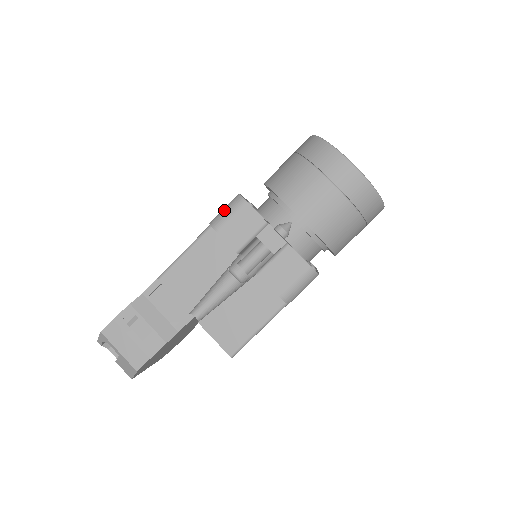
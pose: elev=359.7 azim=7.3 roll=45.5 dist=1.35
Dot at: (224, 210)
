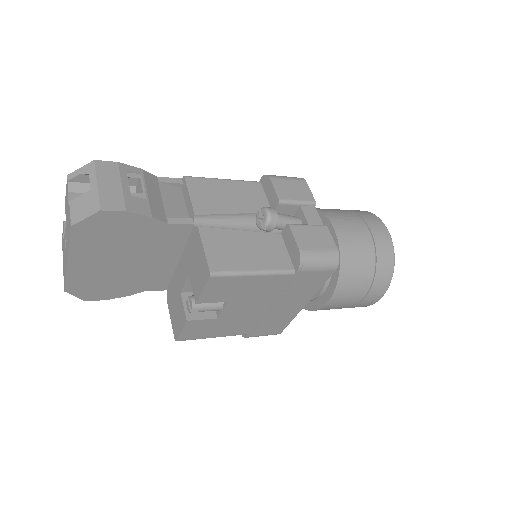
Dot at: (282, 176)
